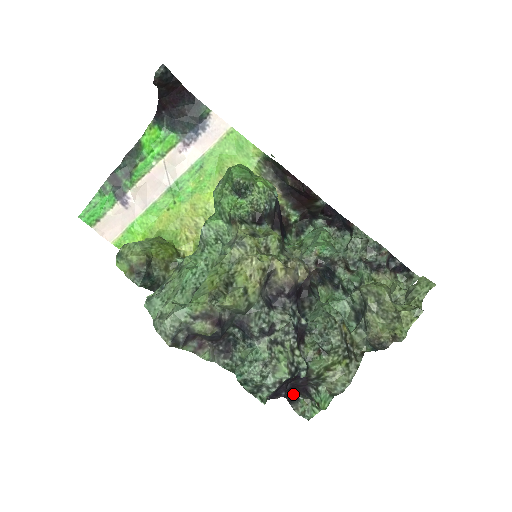
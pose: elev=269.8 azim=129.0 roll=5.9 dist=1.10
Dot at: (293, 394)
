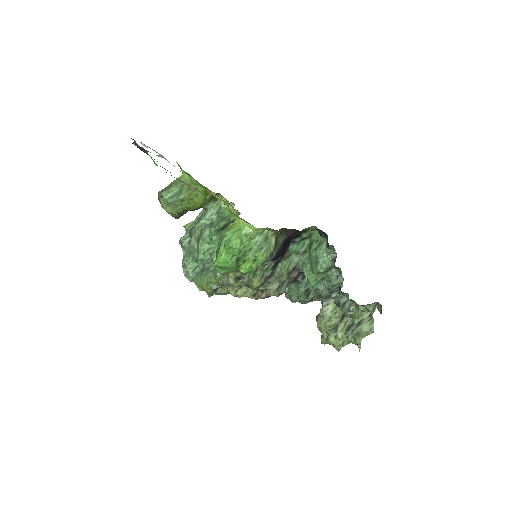
Dot at: occluded
